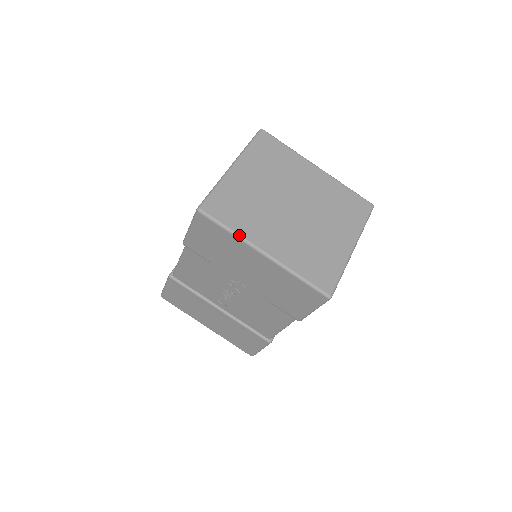
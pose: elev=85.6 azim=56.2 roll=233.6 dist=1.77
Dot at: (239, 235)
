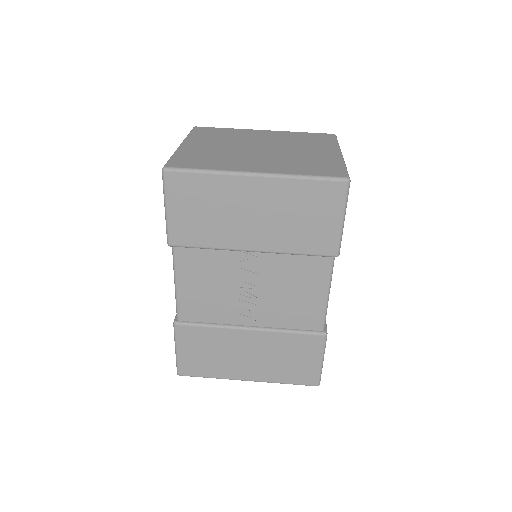
Dot at: (218, 170)
